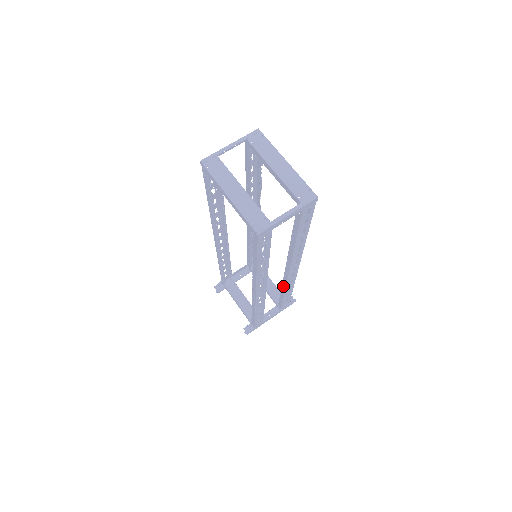
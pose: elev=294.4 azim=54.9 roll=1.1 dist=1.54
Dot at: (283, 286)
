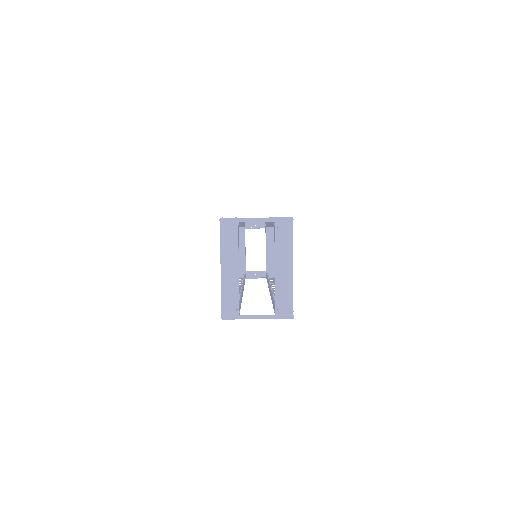
Dot at: occluded
